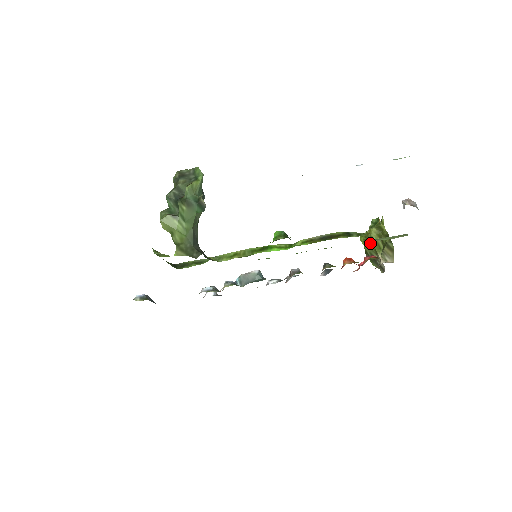
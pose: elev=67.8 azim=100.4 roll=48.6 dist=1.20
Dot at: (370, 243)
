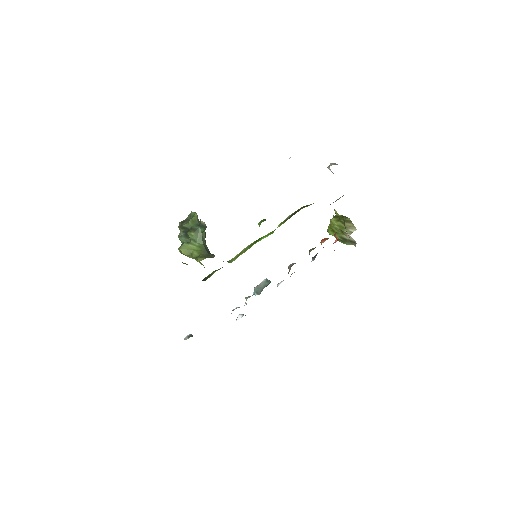
Dot at: (335, 229)
